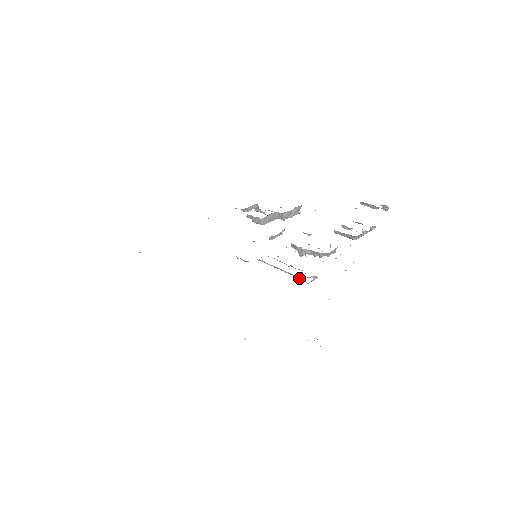
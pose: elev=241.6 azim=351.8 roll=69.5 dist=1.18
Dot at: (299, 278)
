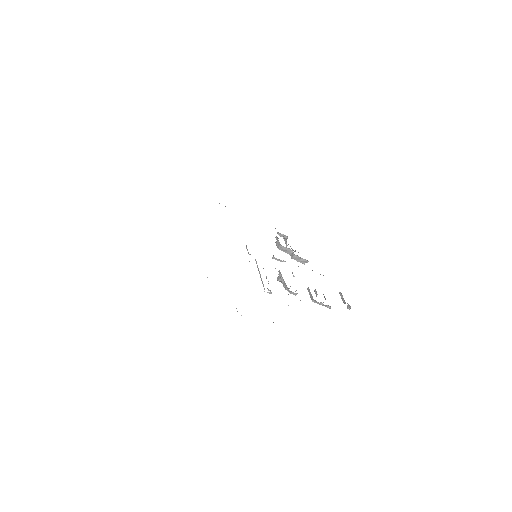
Dot at: (263, 285)
